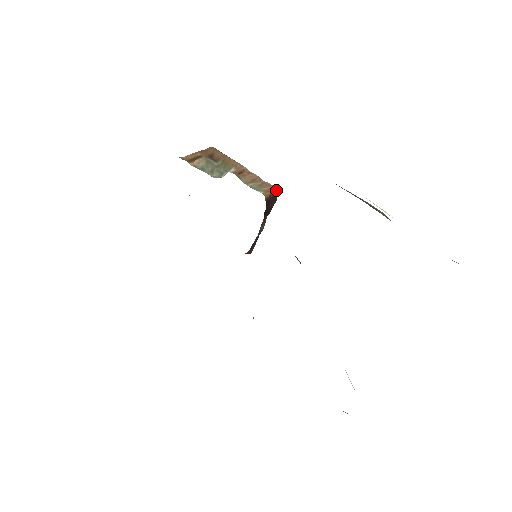
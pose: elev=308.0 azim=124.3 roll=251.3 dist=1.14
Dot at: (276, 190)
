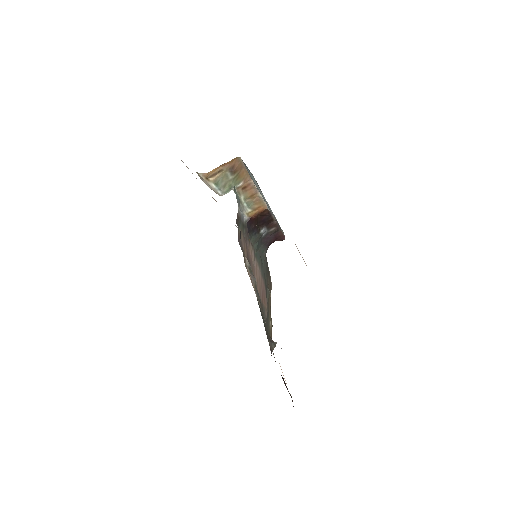
Dot at: (263, 208)
